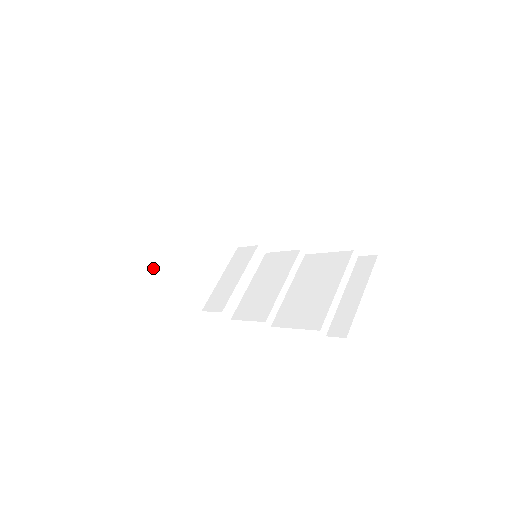
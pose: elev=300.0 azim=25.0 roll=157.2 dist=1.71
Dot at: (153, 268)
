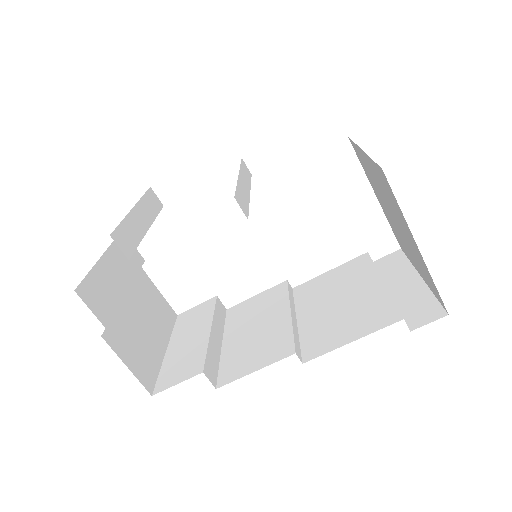
Dot at: occluded
